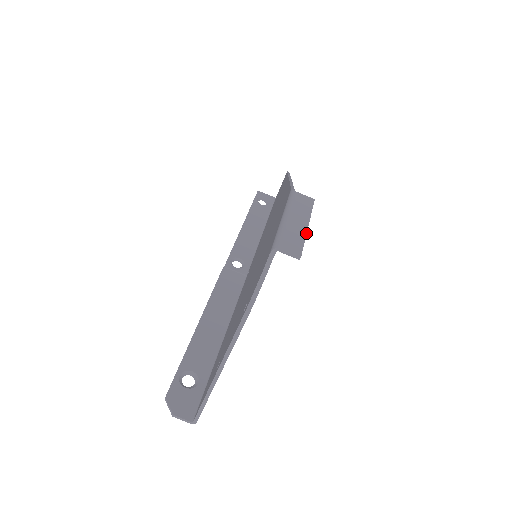
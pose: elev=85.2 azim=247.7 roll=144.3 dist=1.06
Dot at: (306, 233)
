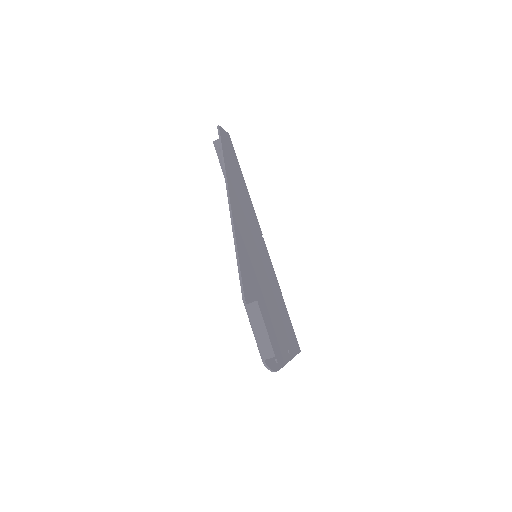
Dot at: (268, 336)
